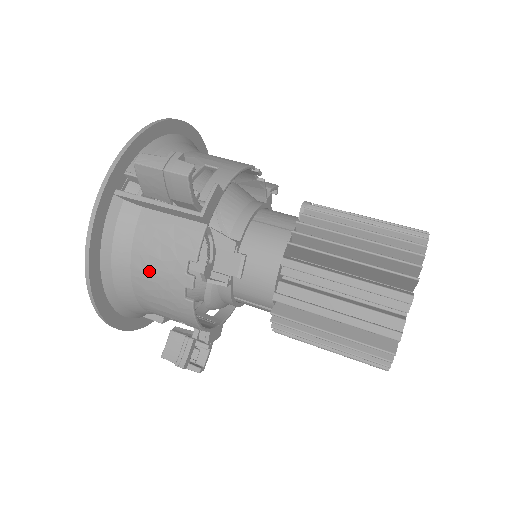
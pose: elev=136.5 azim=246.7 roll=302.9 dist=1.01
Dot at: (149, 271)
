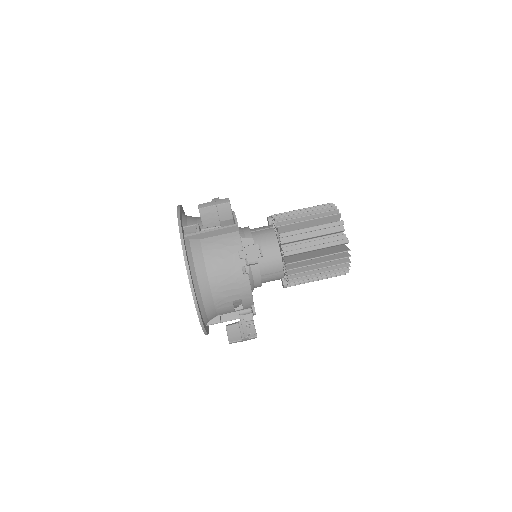
Dot at: (219, 269)
